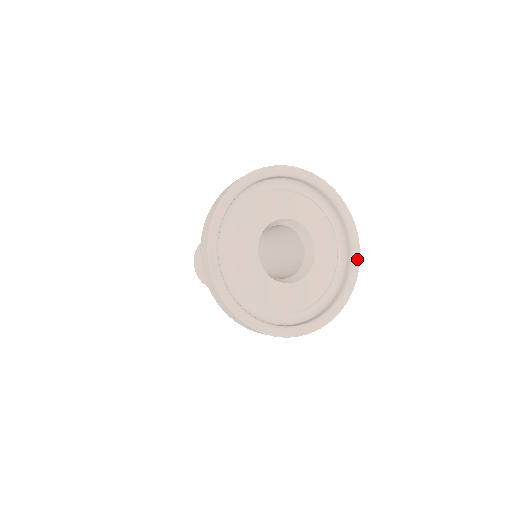
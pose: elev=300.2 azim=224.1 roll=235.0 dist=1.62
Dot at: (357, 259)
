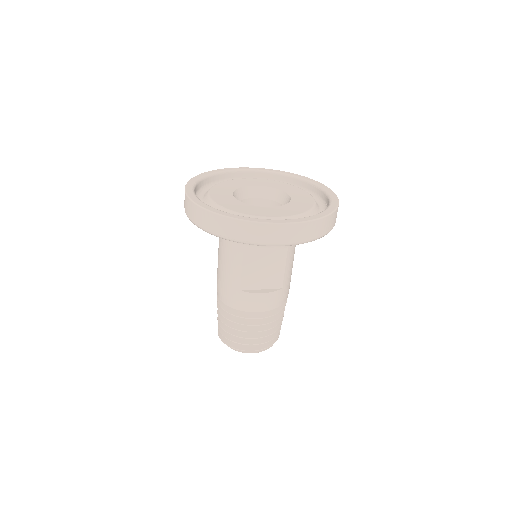
Dot at: (329, 211)
